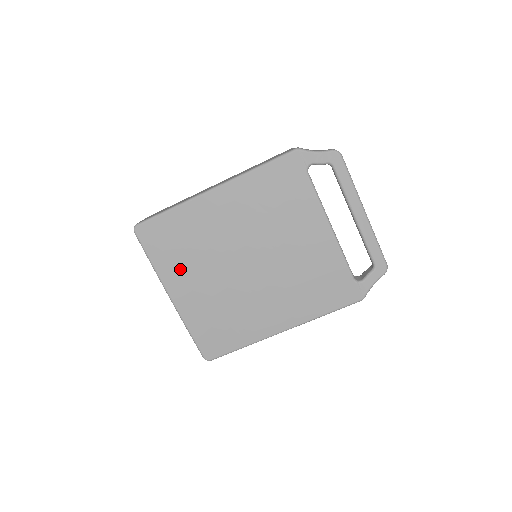
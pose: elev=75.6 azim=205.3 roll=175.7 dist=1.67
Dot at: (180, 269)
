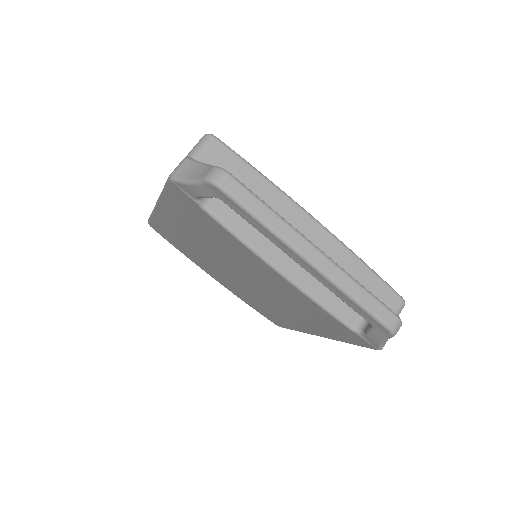
Dot at: (199, 262)
